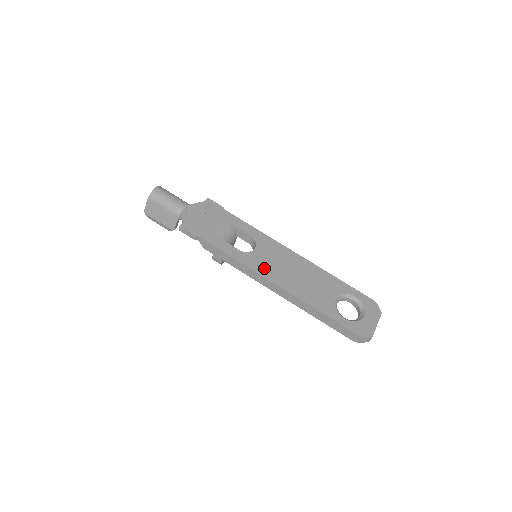
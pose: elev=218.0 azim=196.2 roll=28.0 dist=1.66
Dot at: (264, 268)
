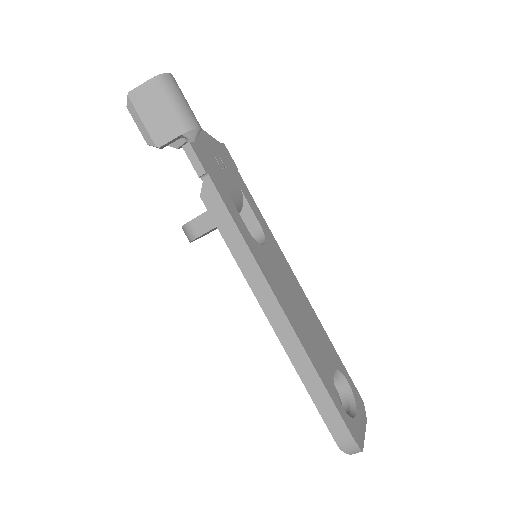
Dot at: (272, 276)
